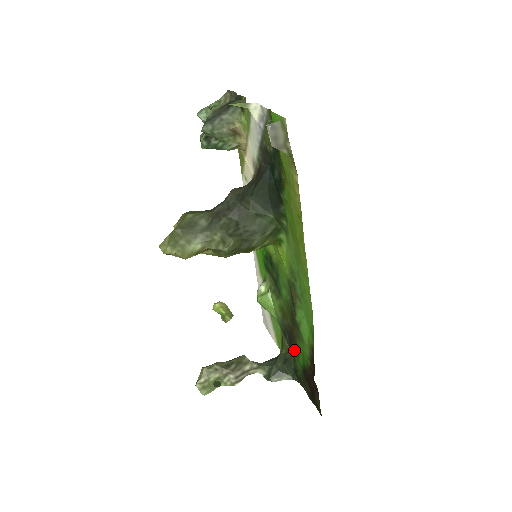
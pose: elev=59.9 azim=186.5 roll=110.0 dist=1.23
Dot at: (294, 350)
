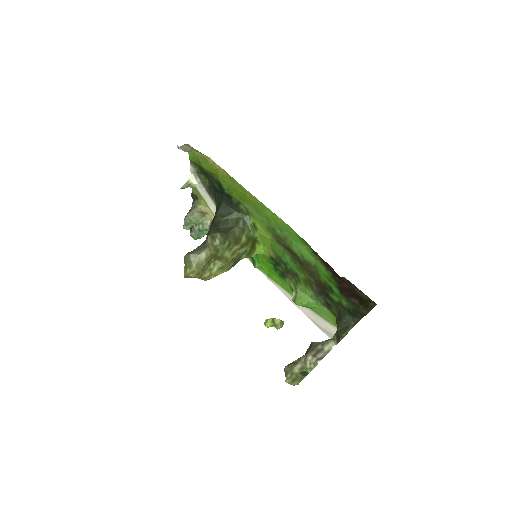
Dot at: (332, 296)
